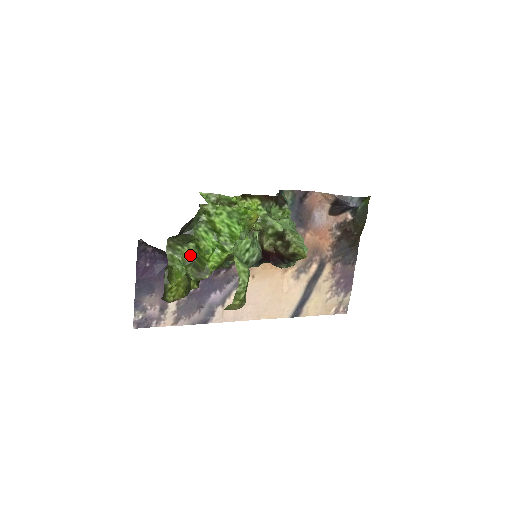
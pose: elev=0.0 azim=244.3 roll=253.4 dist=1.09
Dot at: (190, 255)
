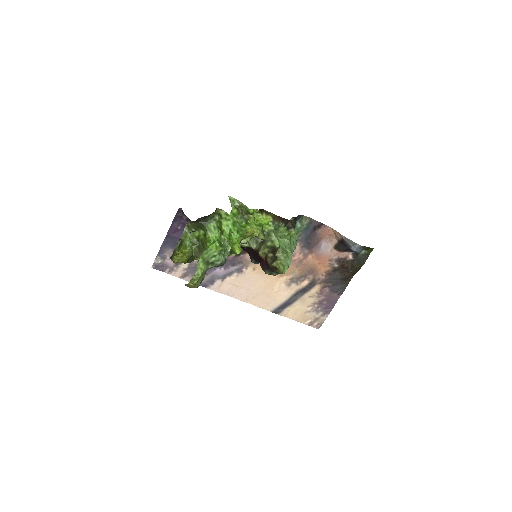
Dot at: (199, 238)
